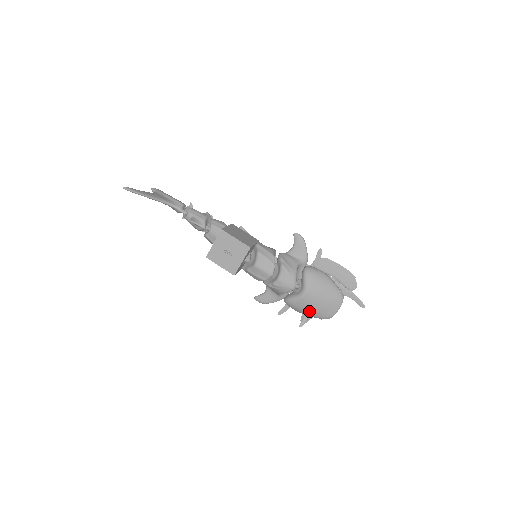
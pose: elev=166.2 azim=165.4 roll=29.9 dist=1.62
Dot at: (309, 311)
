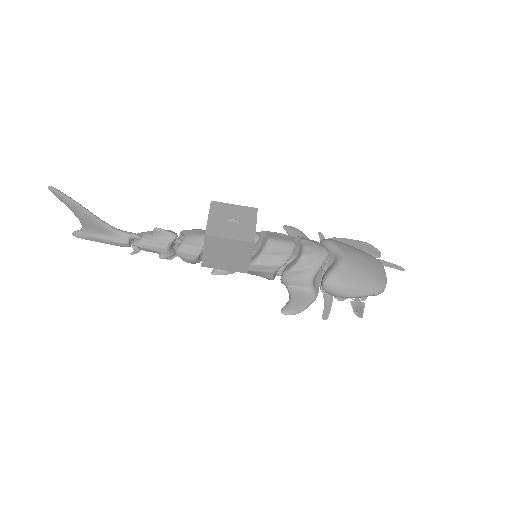
Dot at: (360, 280)
